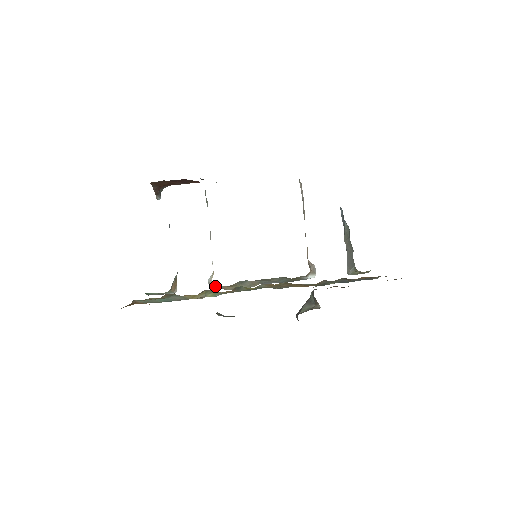
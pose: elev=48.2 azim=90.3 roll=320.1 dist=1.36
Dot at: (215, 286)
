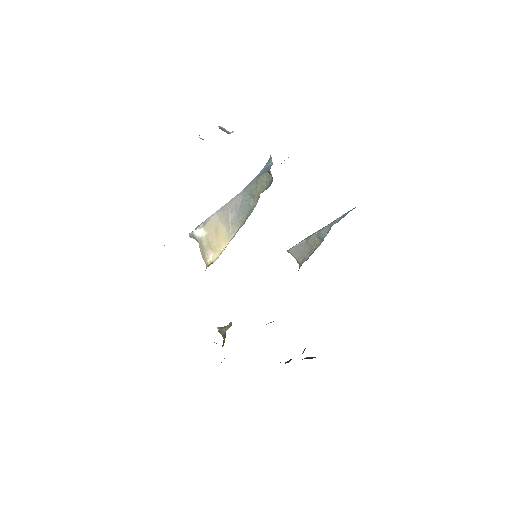
Dot at: (198, 241)
